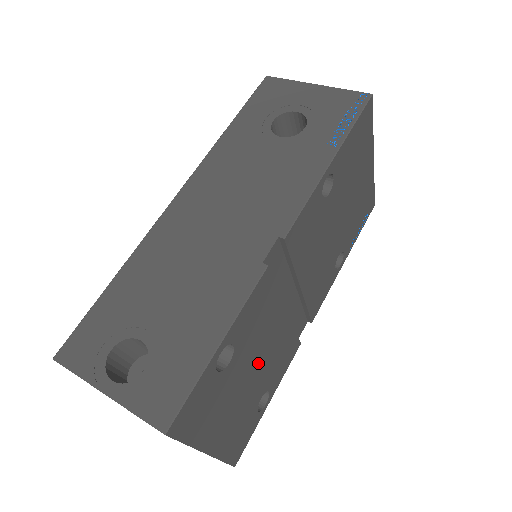
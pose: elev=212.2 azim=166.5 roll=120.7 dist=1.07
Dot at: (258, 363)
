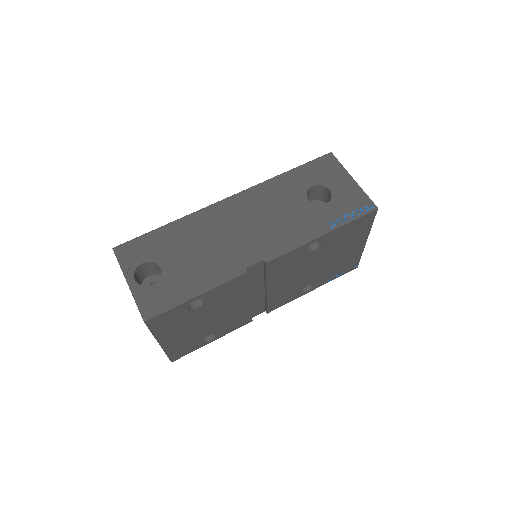
Dot at: (216, 317)
